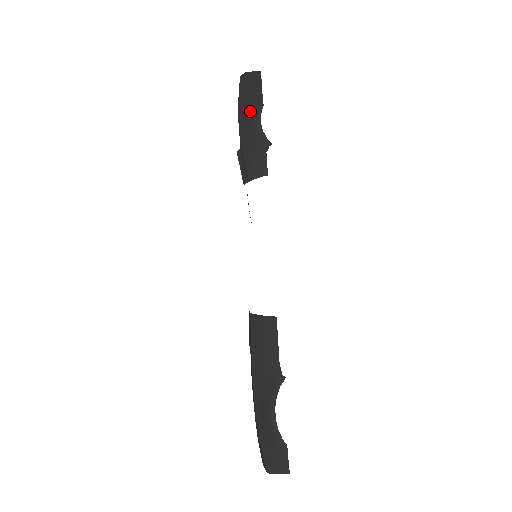
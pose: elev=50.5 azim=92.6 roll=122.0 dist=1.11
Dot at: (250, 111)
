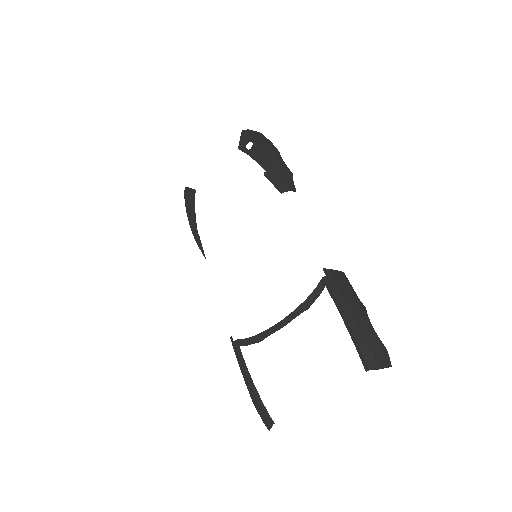
Dot at: (272, 151)
